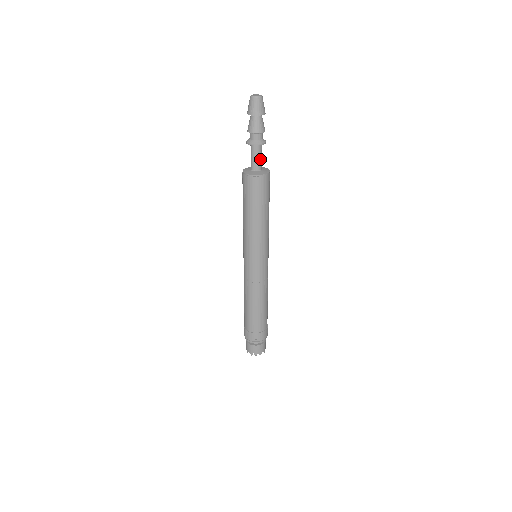
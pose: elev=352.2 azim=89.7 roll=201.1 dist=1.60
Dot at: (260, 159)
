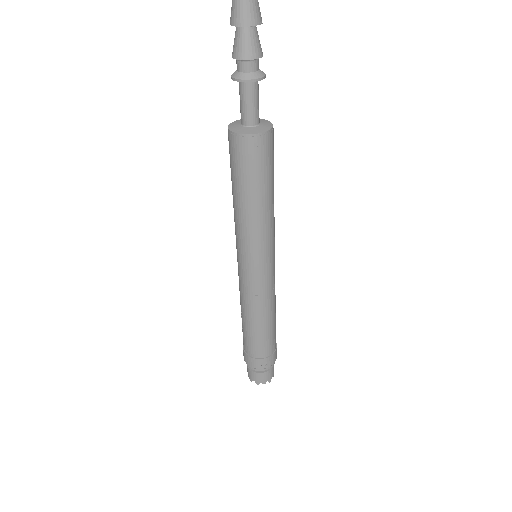
Dot at: (257, 105)
